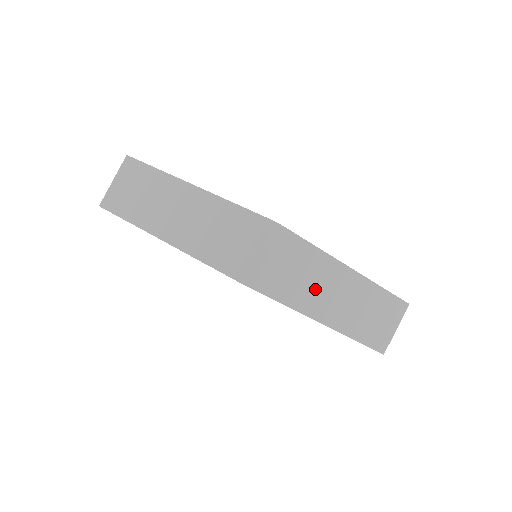
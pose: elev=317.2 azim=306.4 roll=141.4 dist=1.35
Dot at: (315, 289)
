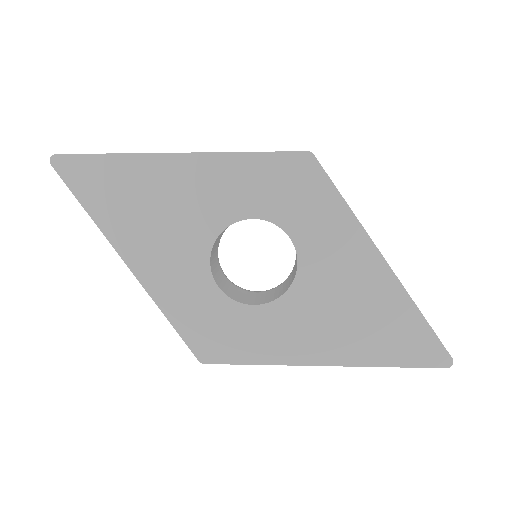
Dot at: occluded
